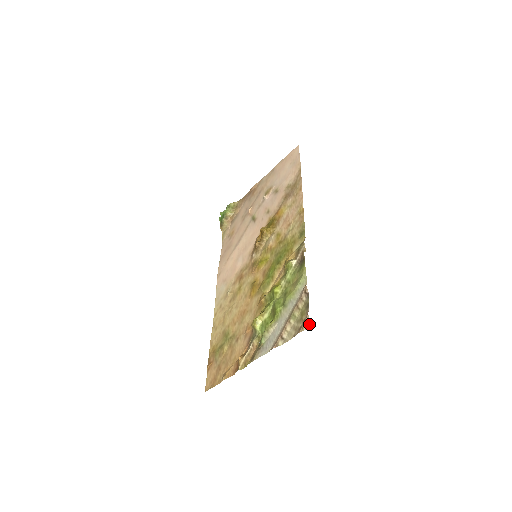
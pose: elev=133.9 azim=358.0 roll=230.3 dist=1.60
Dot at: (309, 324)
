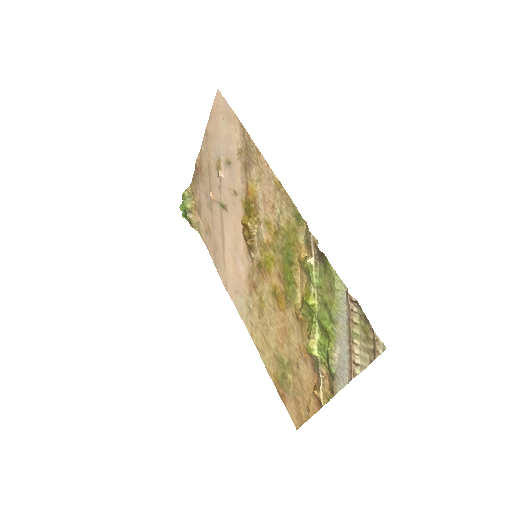
Dot at: (383, 346)
